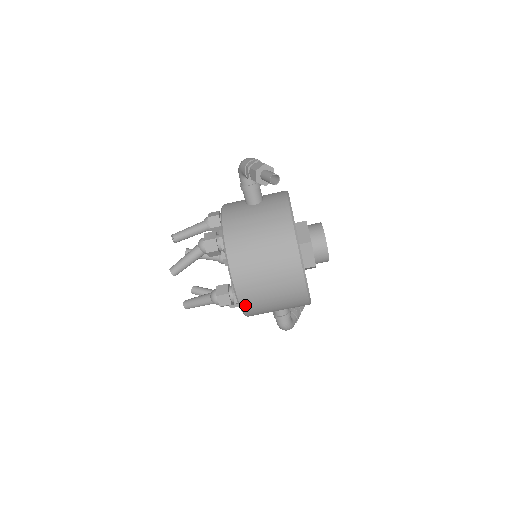
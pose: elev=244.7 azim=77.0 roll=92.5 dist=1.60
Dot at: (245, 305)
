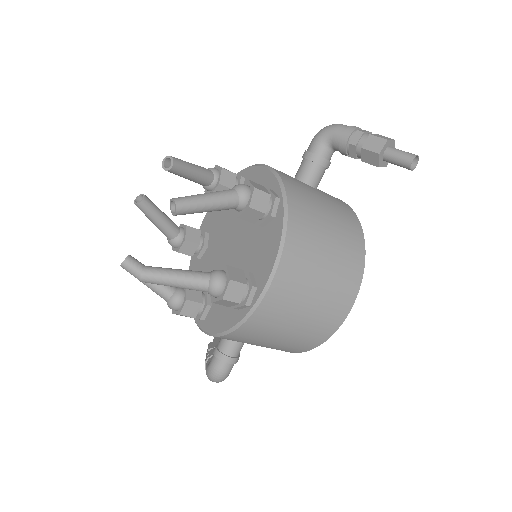
Dot at: (259, 314)
